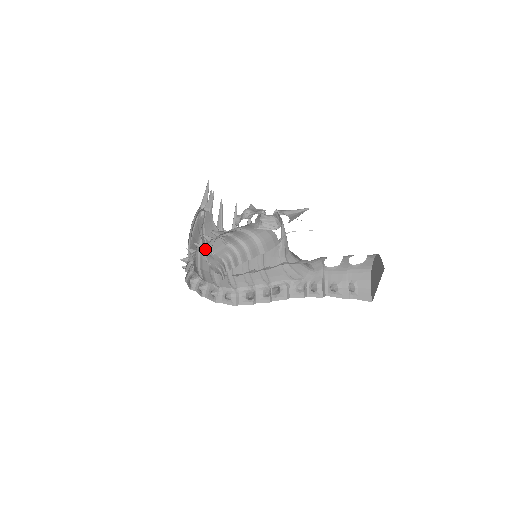
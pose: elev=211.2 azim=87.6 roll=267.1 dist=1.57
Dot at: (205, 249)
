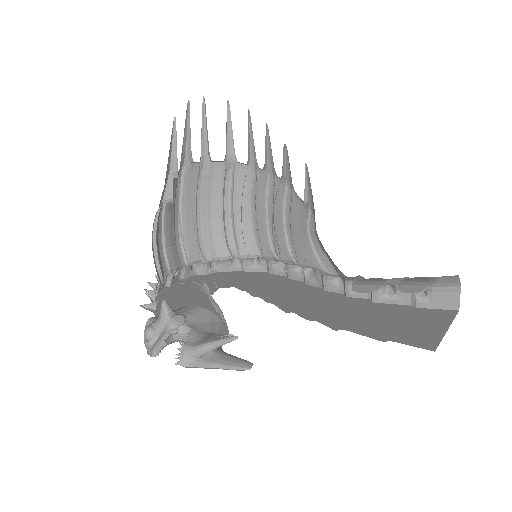
Dot at: occluded
